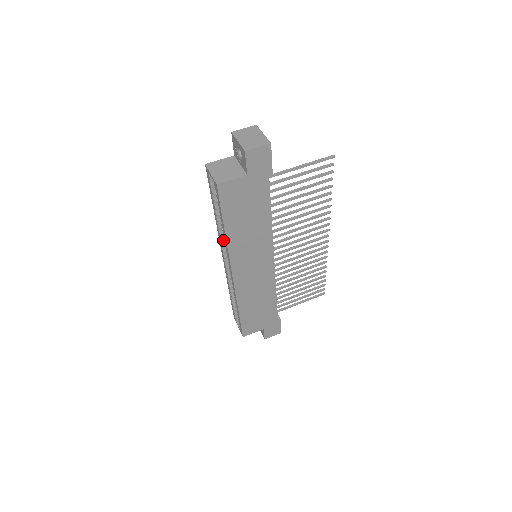
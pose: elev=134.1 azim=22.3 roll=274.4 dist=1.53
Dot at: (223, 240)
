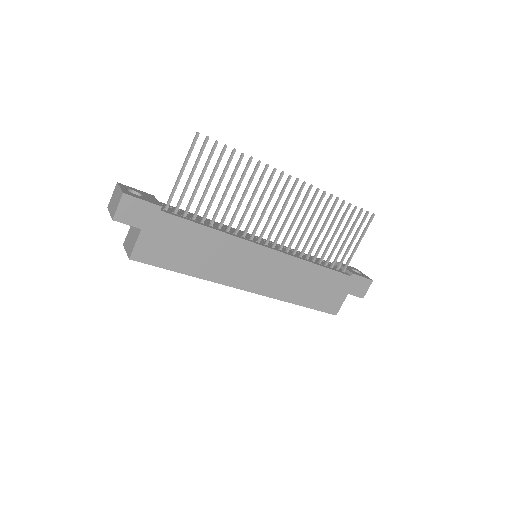
Dot at: occluded
